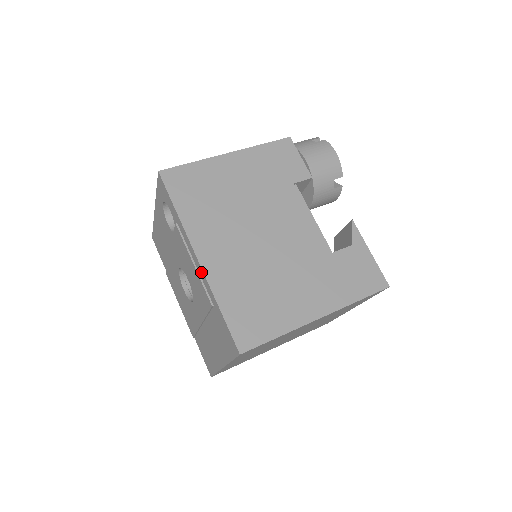
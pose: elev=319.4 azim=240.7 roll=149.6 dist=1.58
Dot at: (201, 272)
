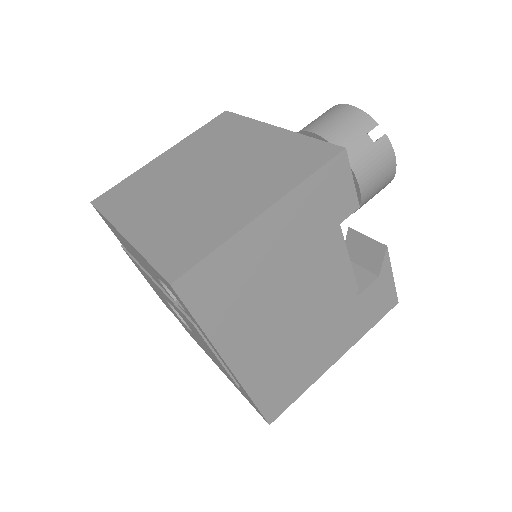
Dot at: (231, 373)
